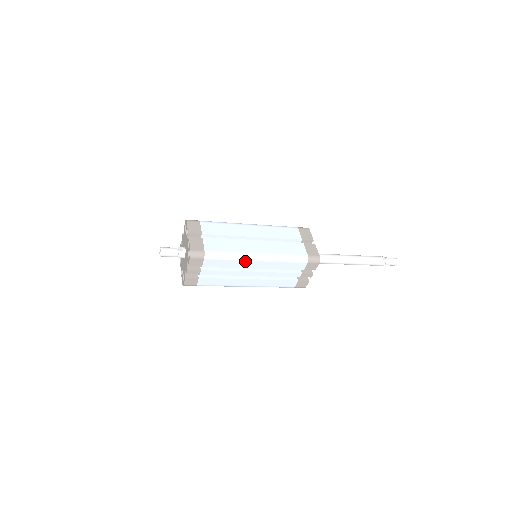
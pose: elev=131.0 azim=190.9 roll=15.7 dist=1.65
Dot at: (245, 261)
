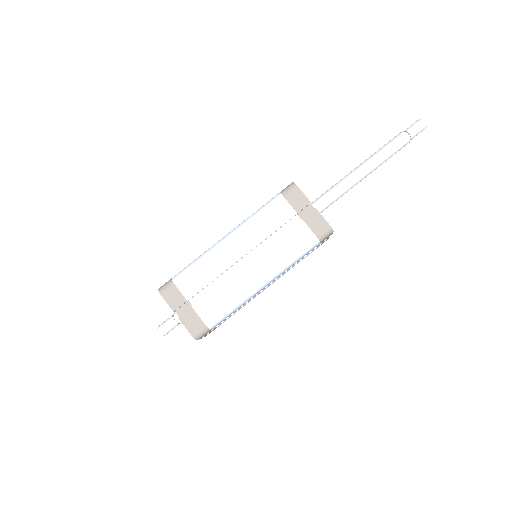
Dot at: (252, 296)
